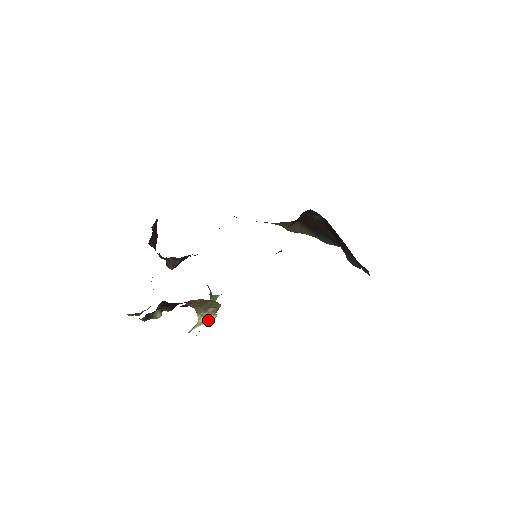
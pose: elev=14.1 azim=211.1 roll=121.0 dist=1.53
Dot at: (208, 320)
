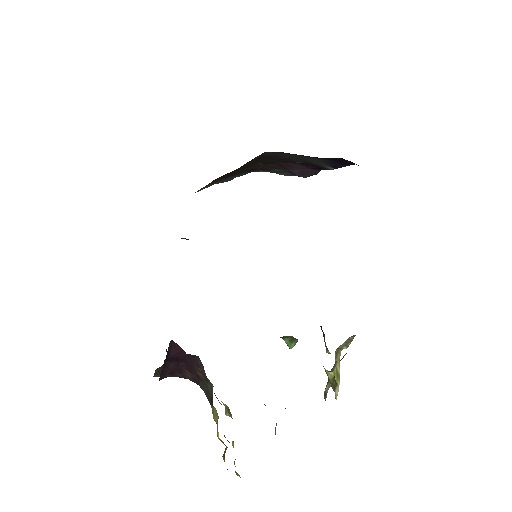
Dot at: (338, 364)
